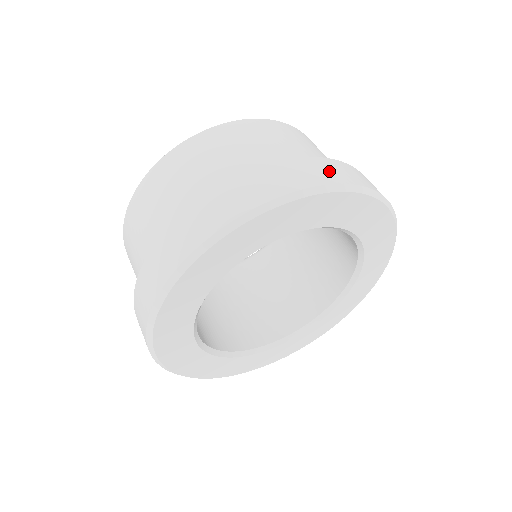
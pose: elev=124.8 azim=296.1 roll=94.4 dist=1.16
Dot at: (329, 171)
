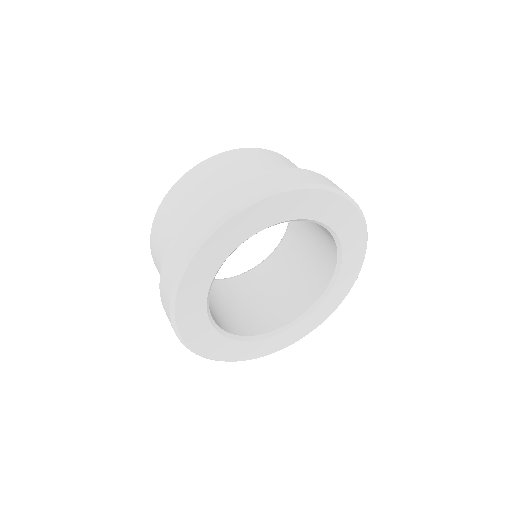
Dot at: (332, 183)
